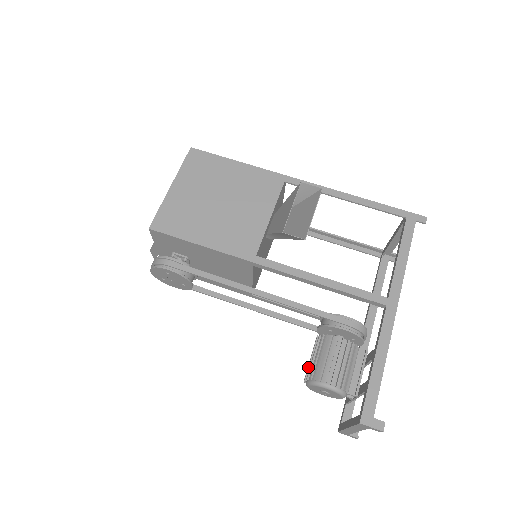
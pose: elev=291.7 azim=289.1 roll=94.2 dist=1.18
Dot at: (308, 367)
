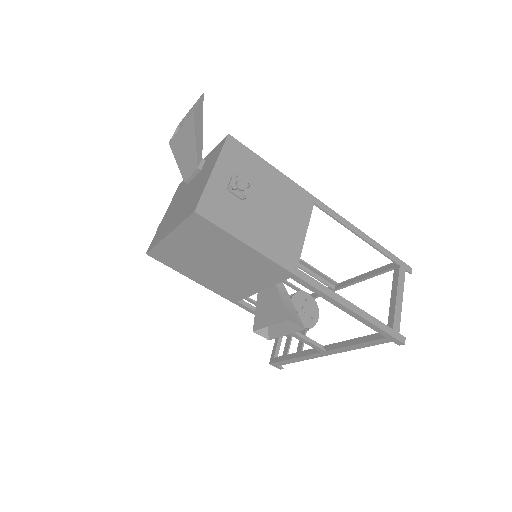
Dot at: occluded
